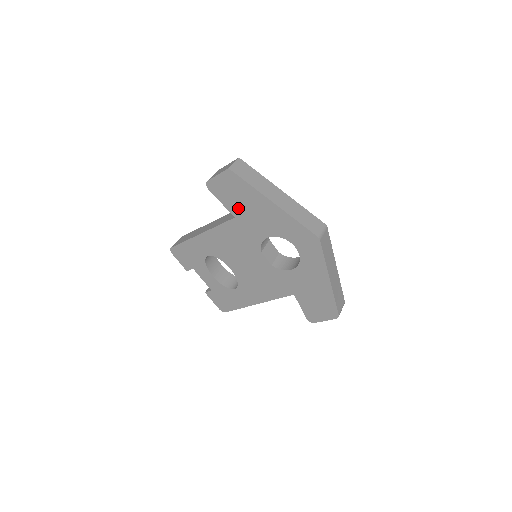
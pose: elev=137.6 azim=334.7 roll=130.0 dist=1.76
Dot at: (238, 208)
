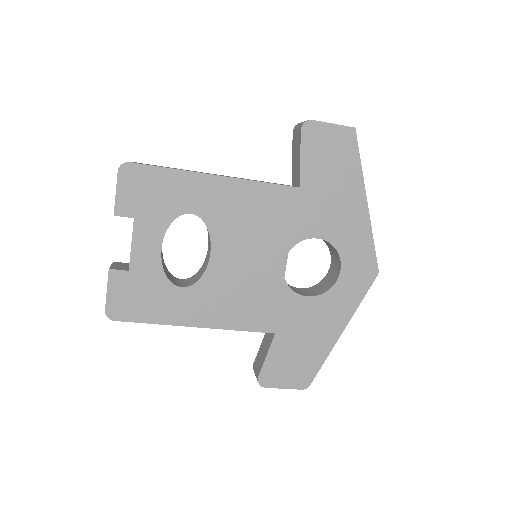
Dot at: (317, 179)
